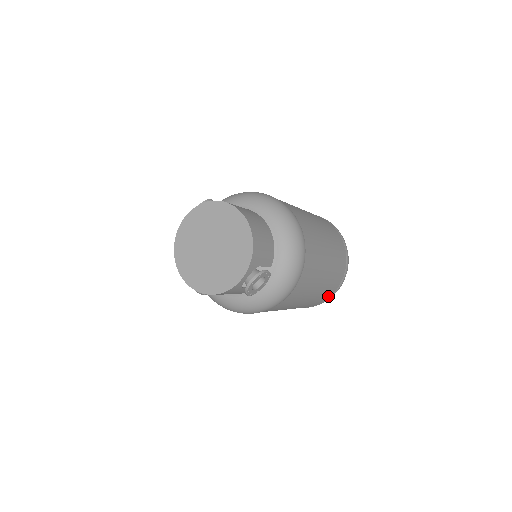
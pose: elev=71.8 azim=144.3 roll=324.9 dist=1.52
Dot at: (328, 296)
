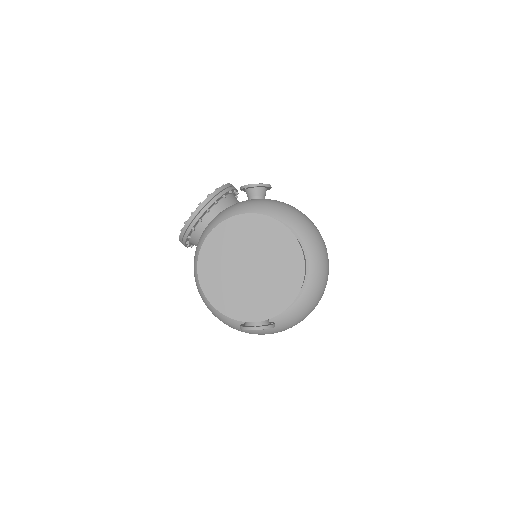
Dot at: occluded
